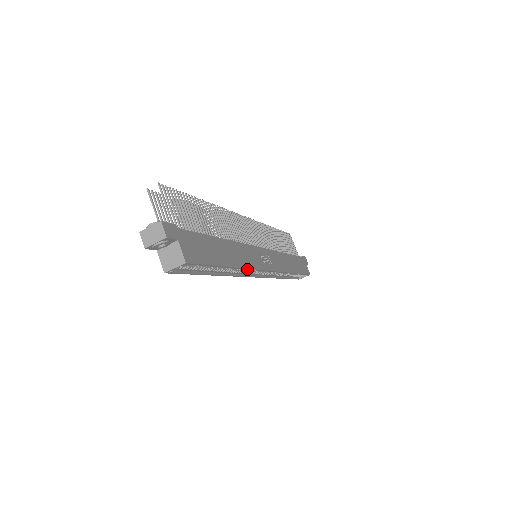
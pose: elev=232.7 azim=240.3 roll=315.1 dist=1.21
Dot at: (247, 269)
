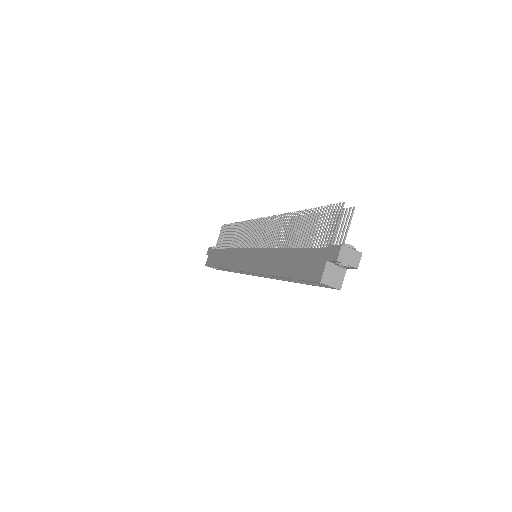
Dot at: (278, 279)
